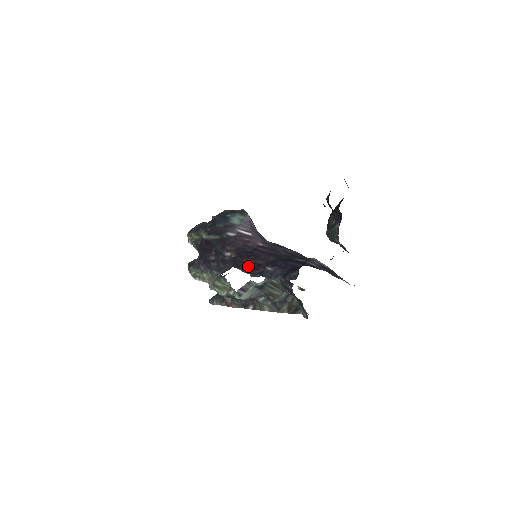
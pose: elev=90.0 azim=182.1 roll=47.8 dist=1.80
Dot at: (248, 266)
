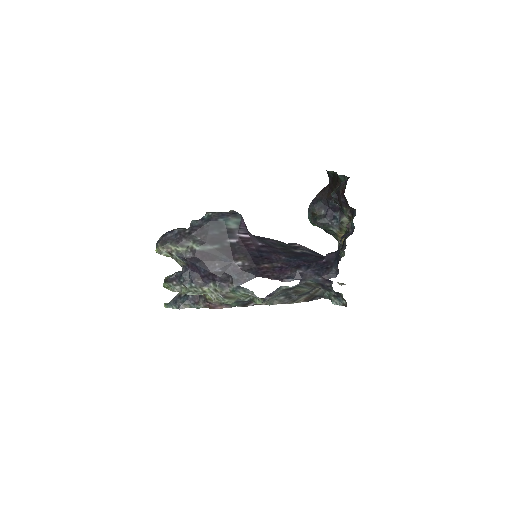
Dot at: (270, 272)
